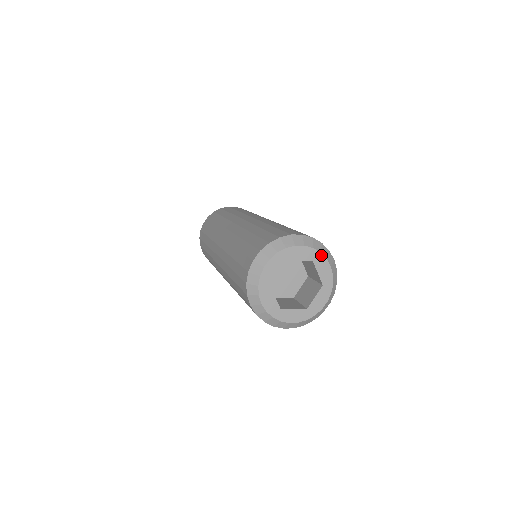
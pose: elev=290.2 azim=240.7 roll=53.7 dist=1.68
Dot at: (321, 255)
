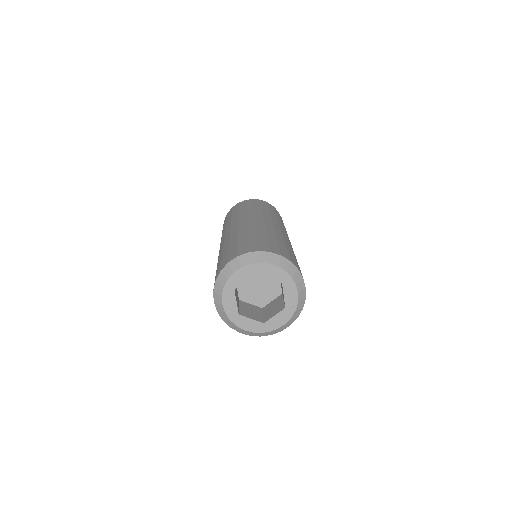
Dot at: (292, 280)
